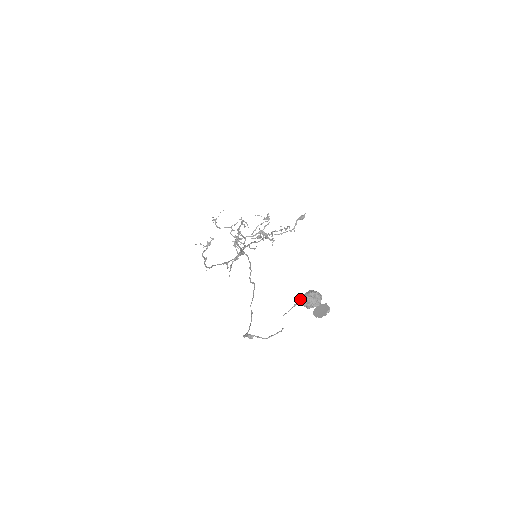
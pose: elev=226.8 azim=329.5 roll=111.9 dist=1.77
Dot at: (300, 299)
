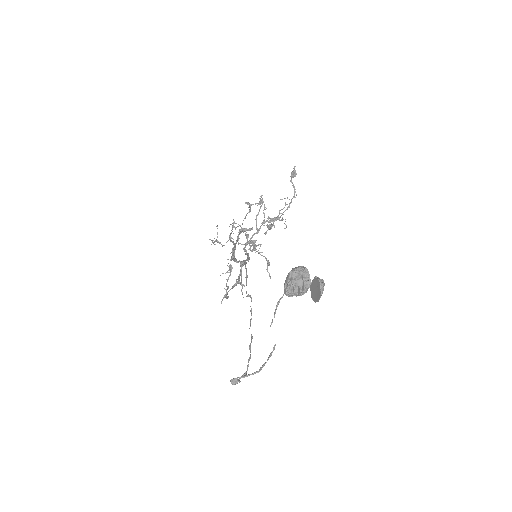
Dot at: occluded
